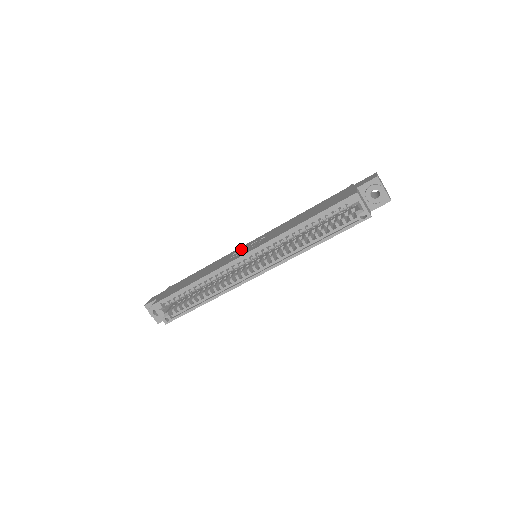
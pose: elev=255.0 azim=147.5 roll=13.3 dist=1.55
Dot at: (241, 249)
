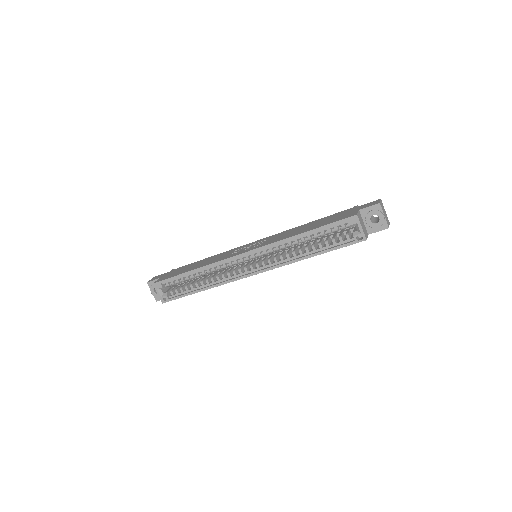
Dot at: (243, 247)
